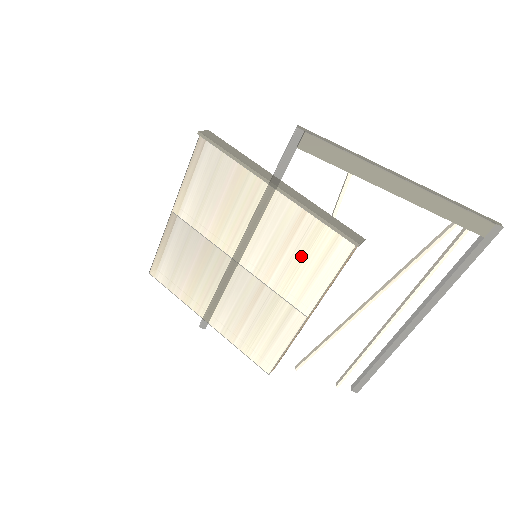
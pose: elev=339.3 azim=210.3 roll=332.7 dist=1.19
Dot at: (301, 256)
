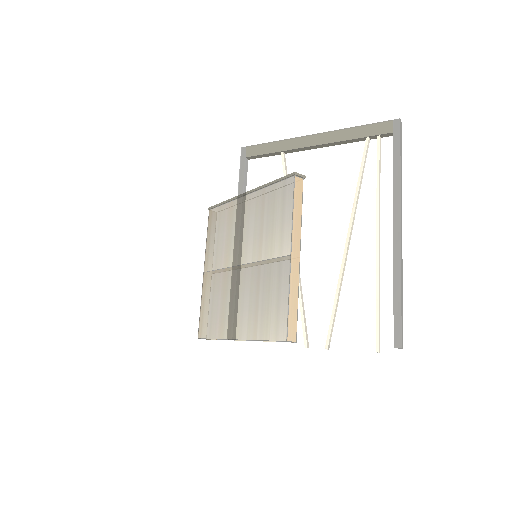
Dot at: (272, 217)
